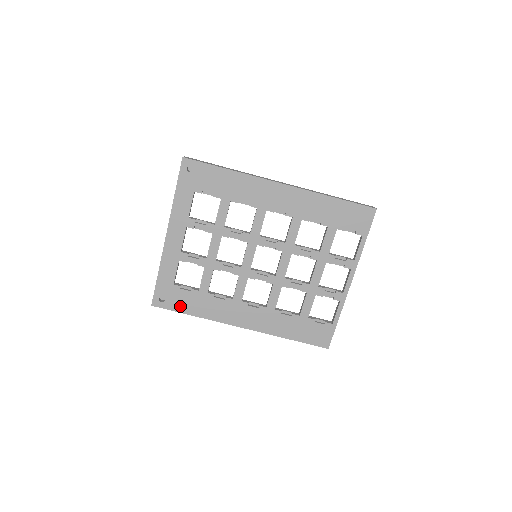
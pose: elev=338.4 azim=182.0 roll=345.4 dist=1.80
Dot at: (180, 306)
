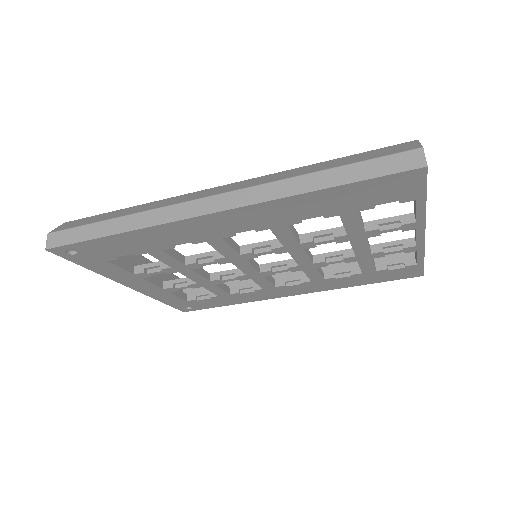
Dot at: (212, 305)
